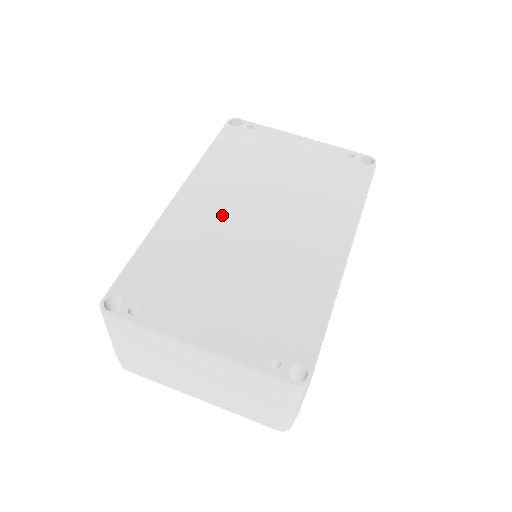
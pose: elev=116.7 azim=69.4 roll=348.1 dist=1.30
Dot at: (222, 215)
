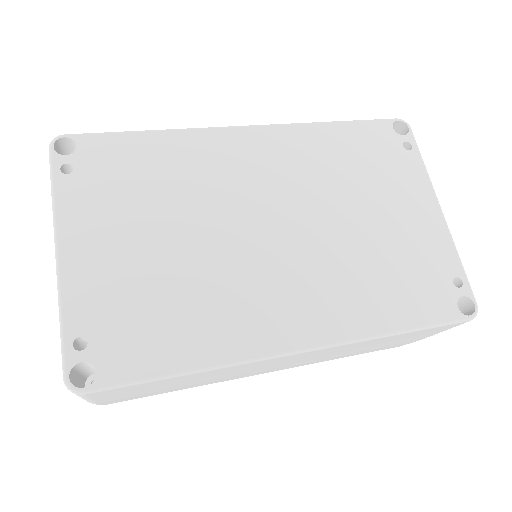
Dot at: (250, 185)
